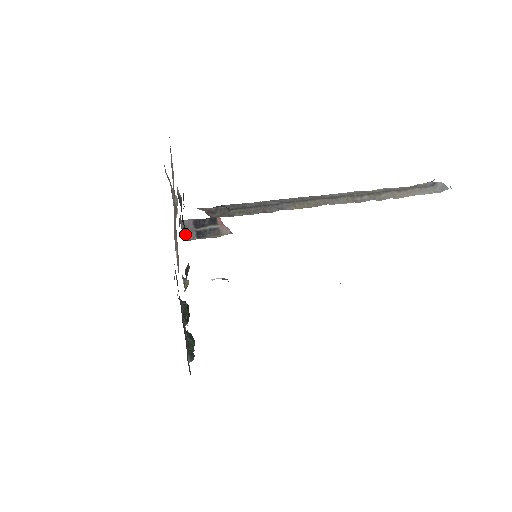
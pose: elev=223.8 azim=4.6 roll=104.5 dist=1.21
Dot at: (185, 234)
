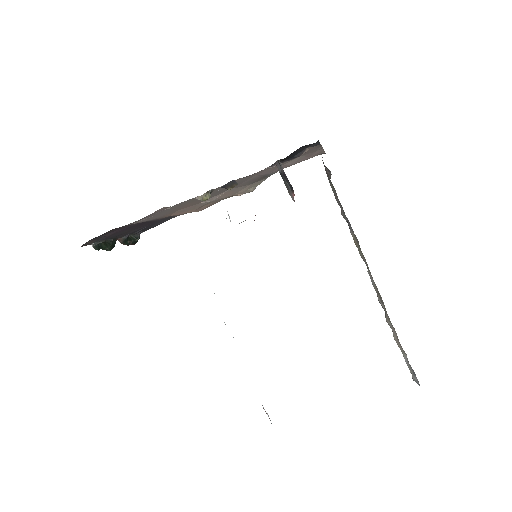
Dot at: (277, 162)
